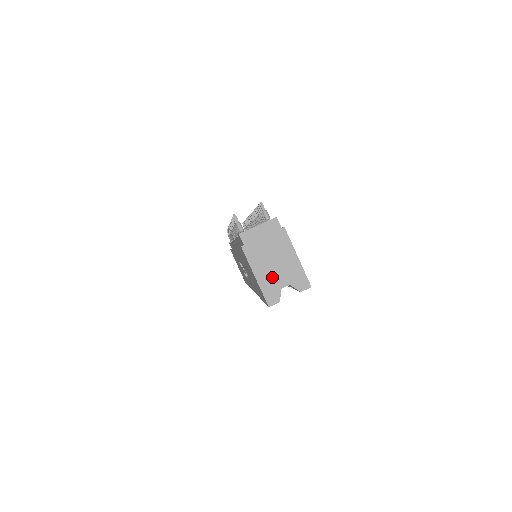
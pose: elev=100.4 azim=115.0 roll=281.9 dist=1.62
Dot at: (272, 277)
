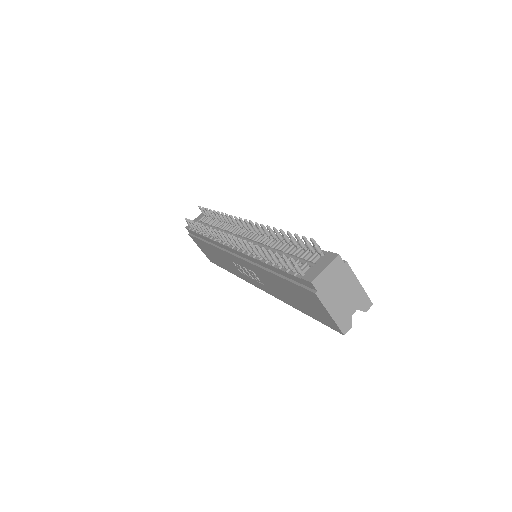
Dot at: (343, 309)
